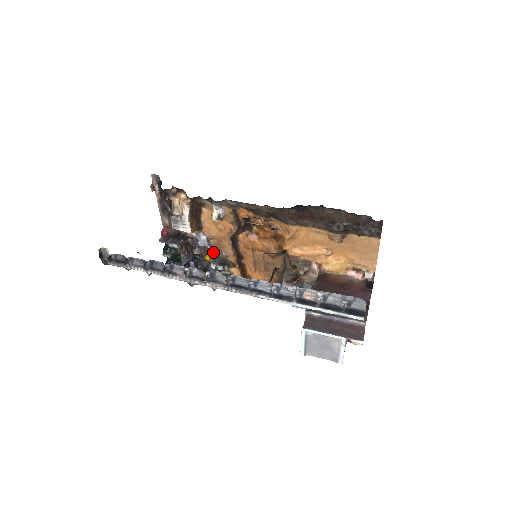
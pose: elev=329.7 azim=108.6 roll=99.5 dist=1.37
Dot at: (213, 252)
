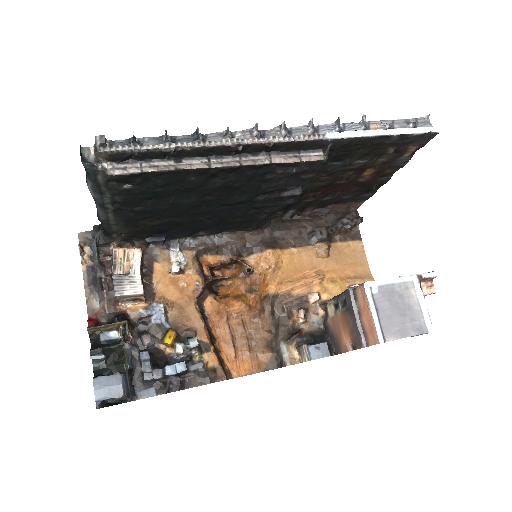
Dot at: (174, 331)
